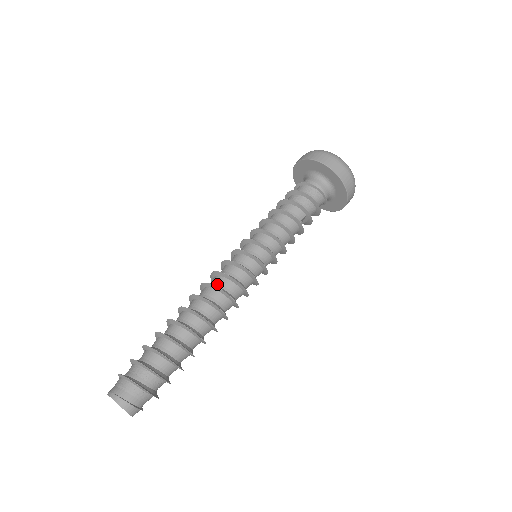
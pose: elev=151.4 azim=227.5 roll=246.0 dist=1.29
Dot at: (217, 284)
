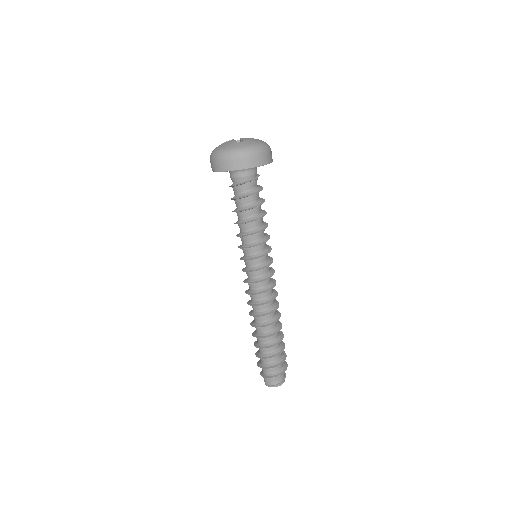
Dot at: (264, 299)
